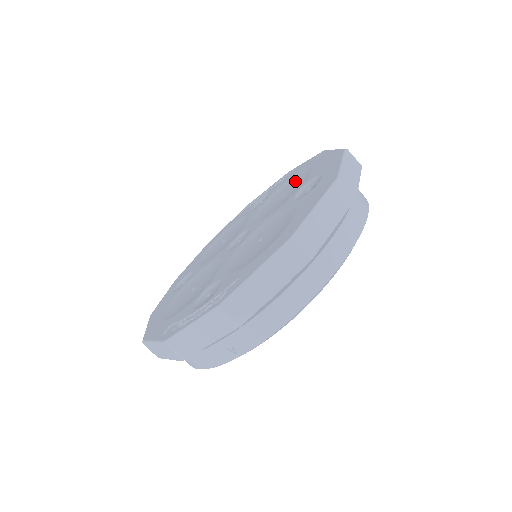
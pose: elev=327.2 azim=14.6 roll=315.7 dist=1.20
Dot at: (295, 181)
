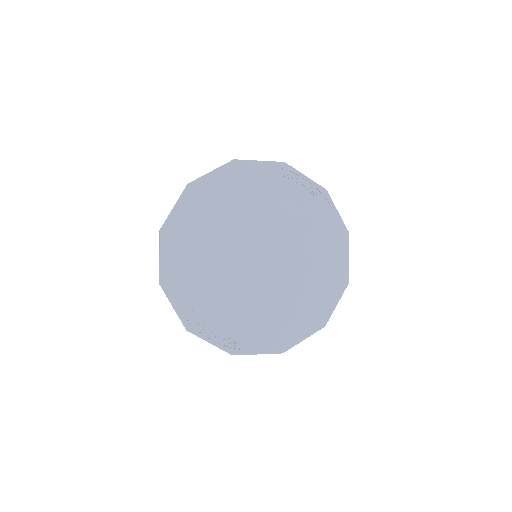
Dot at: (318, 241)
